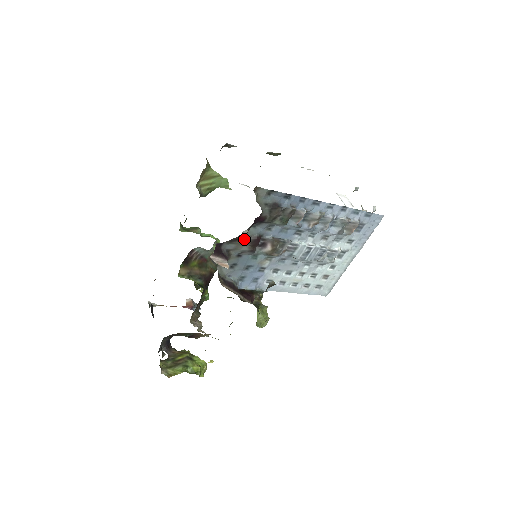
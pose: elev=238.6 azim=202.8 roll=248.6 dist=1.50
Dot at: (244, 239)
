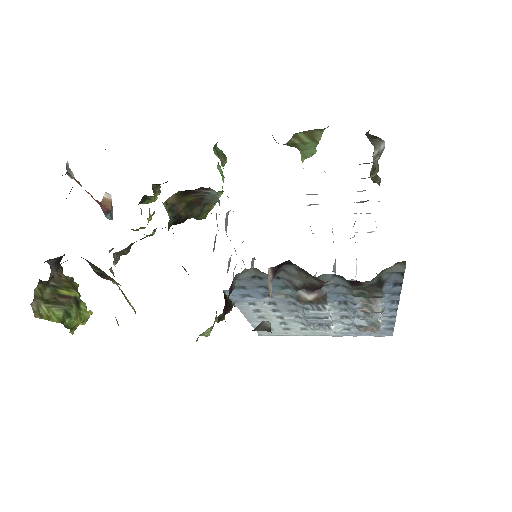
Dot at: occluded
